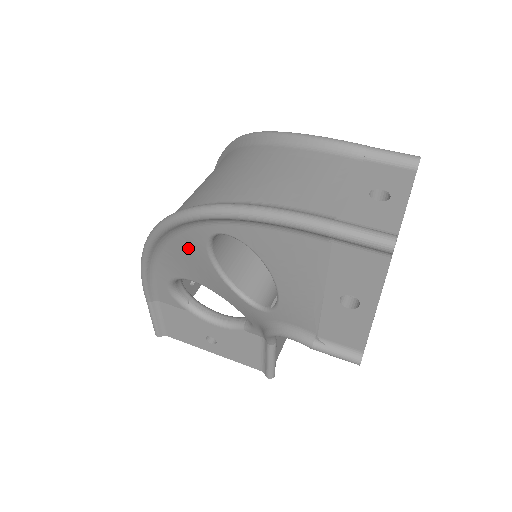
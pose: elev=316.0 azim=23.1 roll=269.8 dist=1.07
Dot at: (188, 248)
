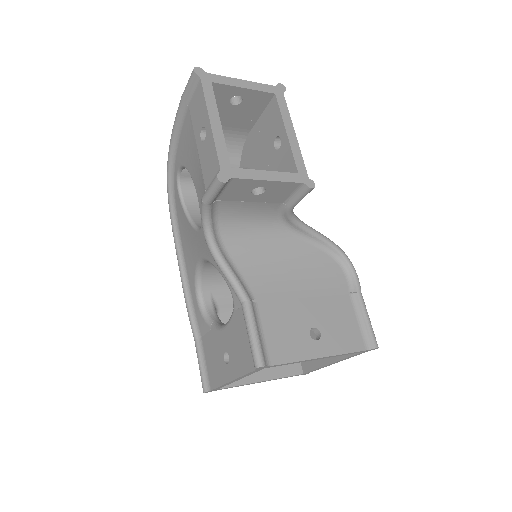
Dot at: (181, 220)
